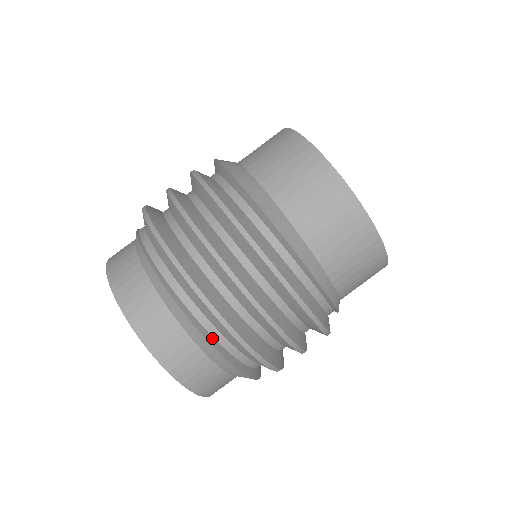
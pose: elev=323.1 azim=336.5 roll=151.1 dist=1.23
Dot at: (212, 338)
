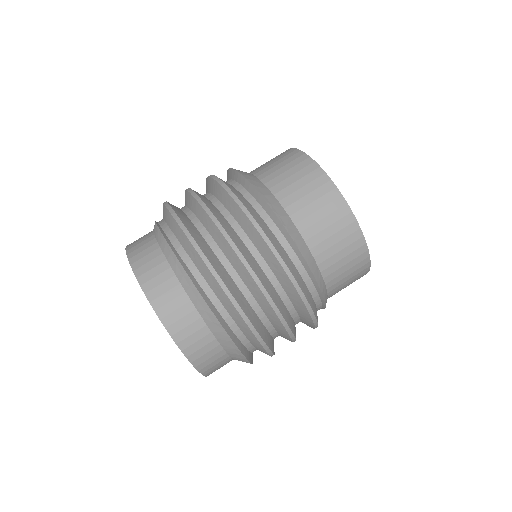
Dot at: (207, 298)
